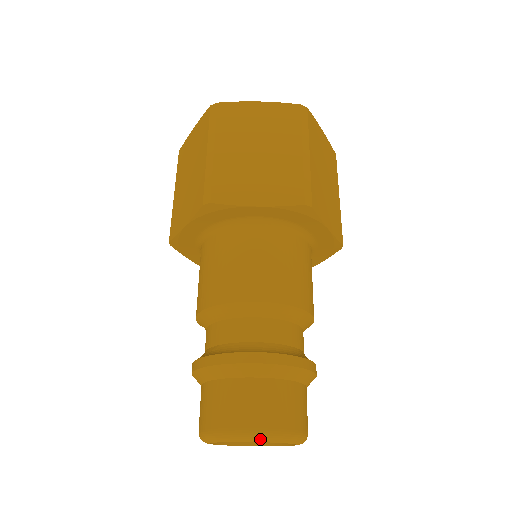
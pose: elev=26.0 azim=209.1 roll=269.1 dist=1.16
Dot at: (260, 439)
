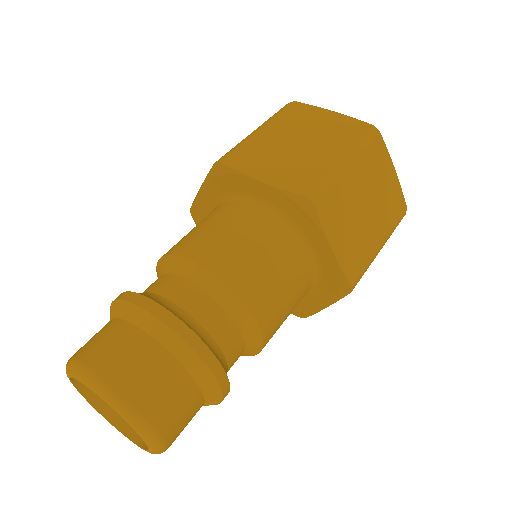
Dot at: (145, 435)
